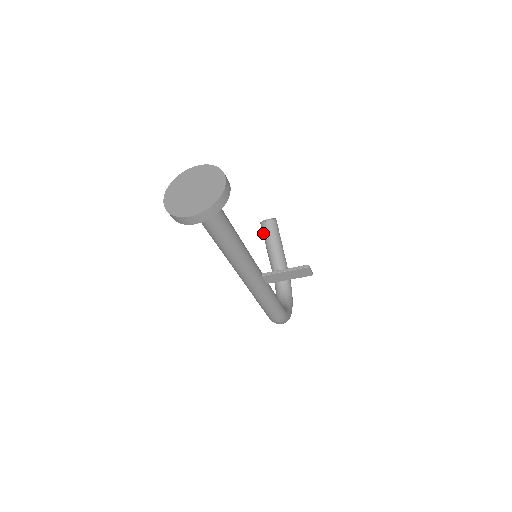
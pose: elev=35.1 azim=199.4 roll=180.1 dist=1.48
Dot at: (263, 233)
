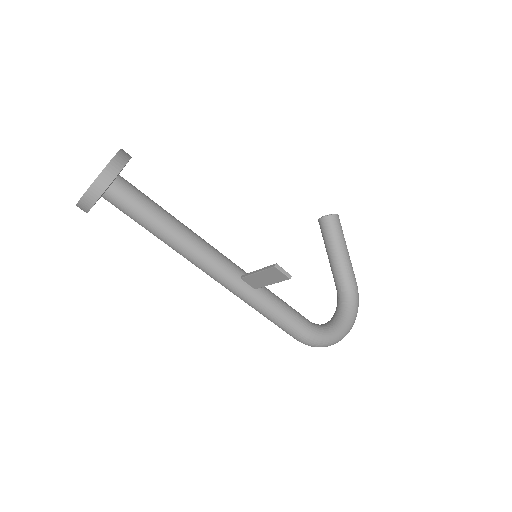
Dot at: occluded
